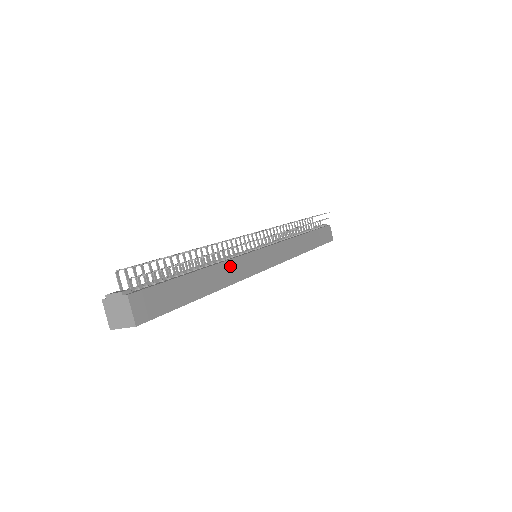
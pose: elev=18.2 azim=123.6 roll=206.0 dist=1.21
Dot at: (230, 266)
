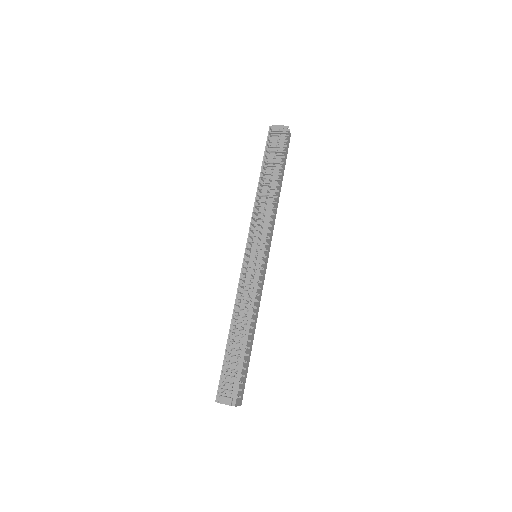
Dot at: occluded
